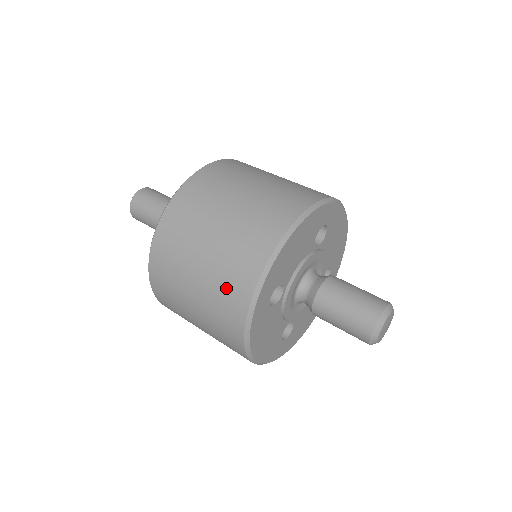
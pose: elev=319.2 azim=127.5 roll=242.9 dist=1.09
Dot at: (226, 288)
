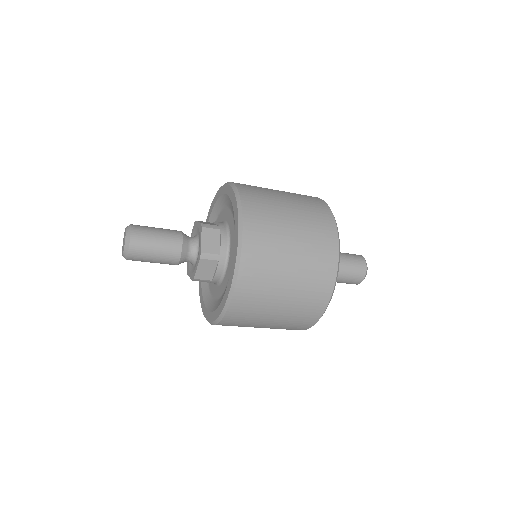
Dot at: (316, 276)
